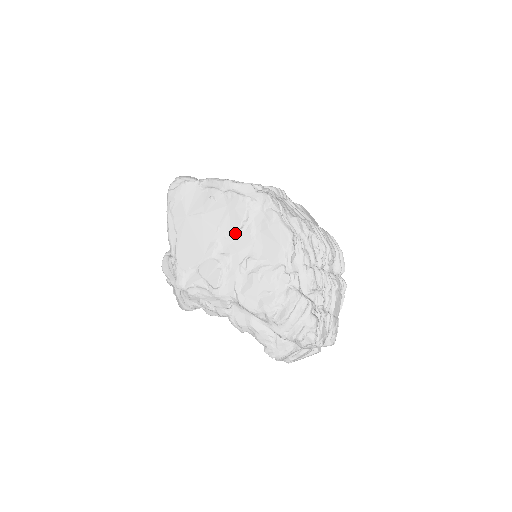
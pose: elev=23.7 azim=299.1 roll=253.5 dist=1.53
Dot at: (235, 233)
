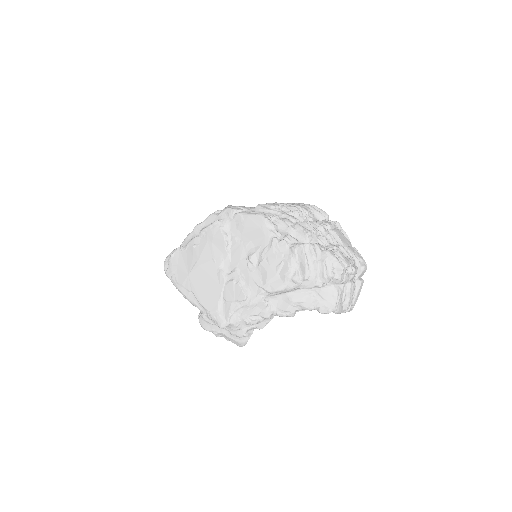
Dot at: (227, 251)
